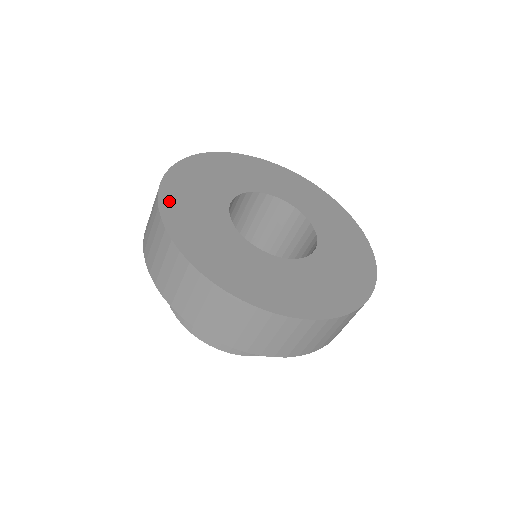
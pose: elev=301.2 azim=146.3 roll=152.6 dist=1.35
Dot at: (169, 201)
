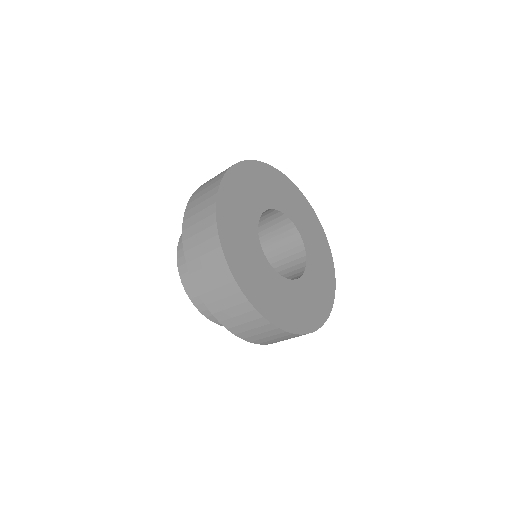
Dot at: (226, 191)
